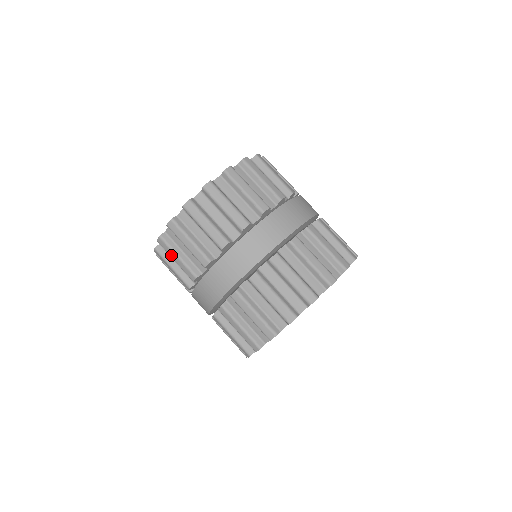
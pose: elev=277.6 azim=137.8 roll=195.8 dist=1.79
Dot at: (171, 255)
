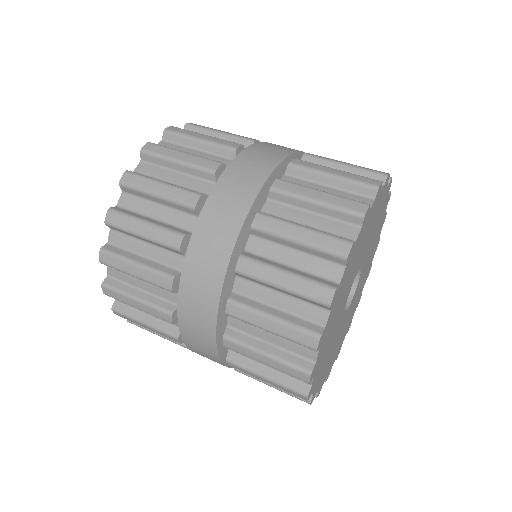
Dot at: (128, 302)
